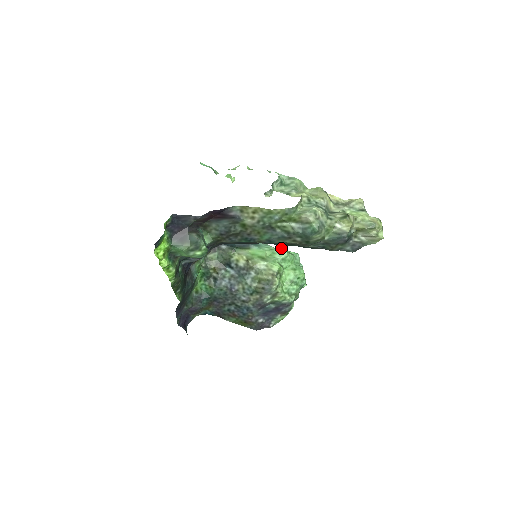
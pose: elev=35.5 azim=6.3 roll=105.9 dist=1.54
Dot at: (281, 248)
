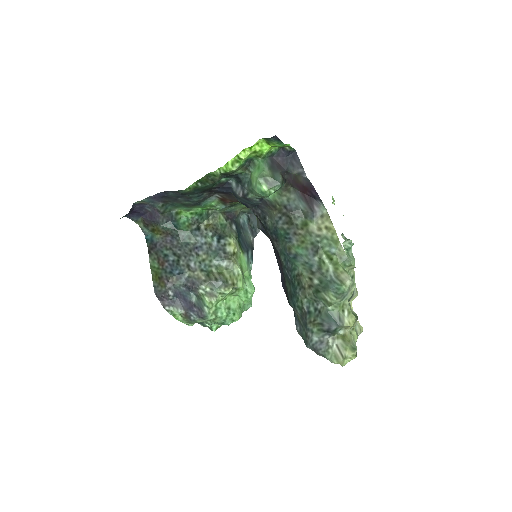
Dot at: occluded
